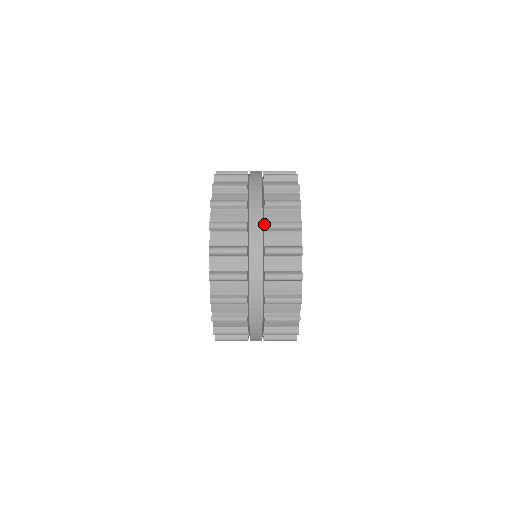
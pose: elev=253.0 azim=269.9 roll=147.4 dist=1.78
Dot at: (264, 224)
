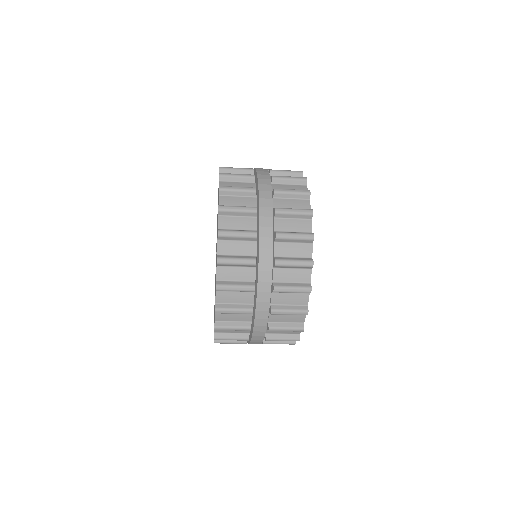
Dot at: (262, 342)
